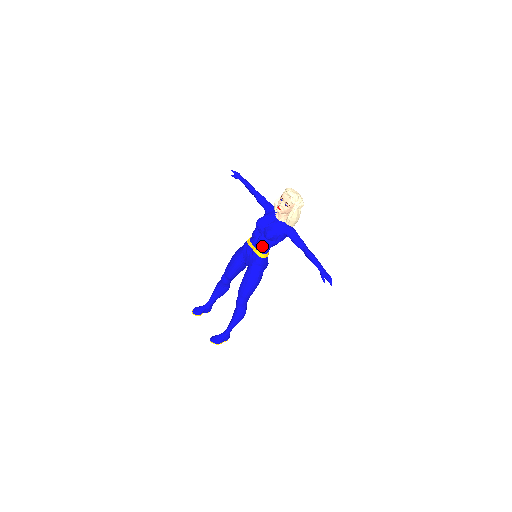
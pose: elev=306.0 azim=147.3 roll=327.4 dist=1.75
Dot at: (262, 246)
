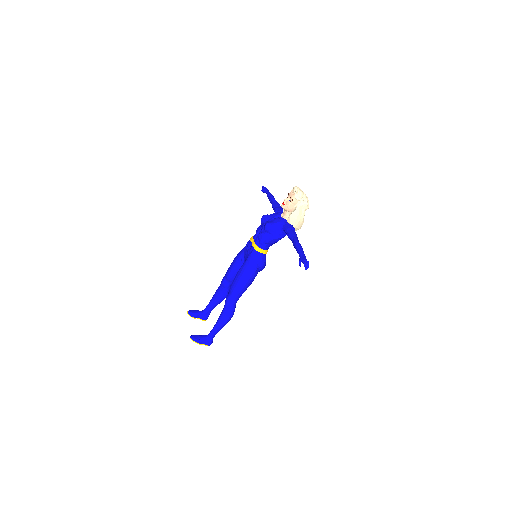
Dot at: (260, 239)
